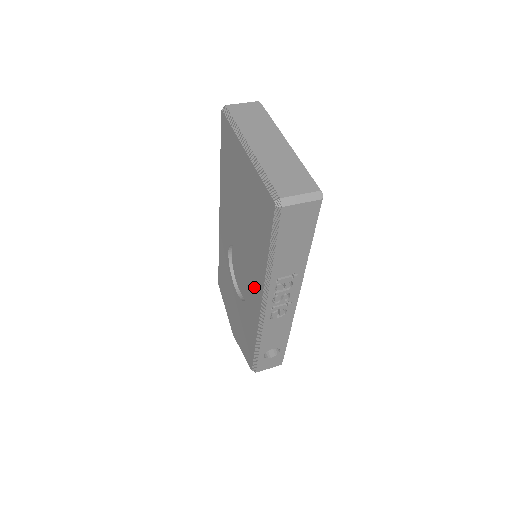
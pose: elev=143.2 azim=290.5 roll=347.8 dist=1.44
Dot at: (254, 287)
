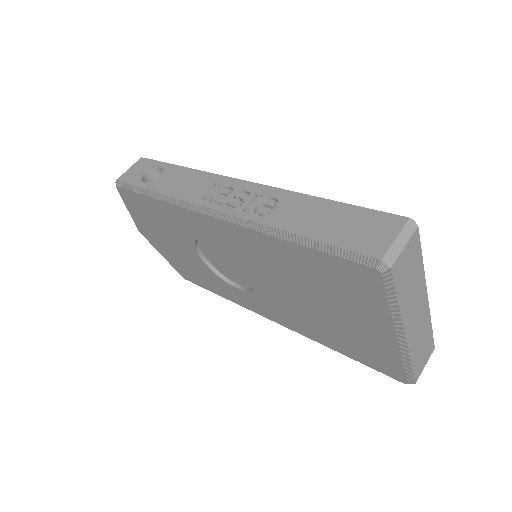
Dot at: (272, 312)
